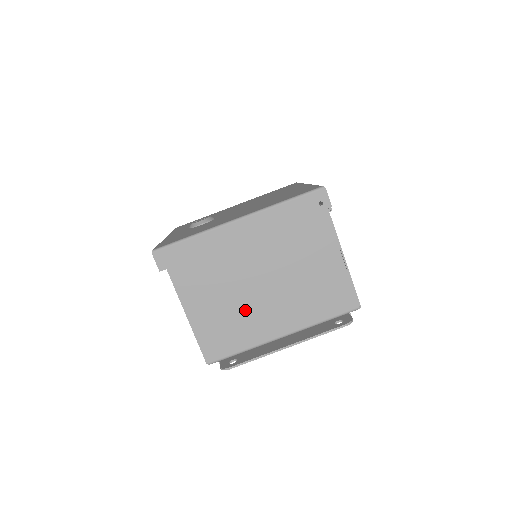
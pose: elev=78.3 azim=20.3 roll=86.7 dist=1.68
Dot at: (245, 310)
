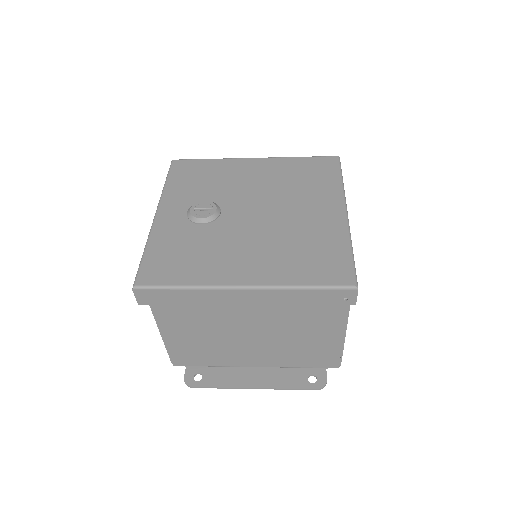
Dot at: (223, 345)
